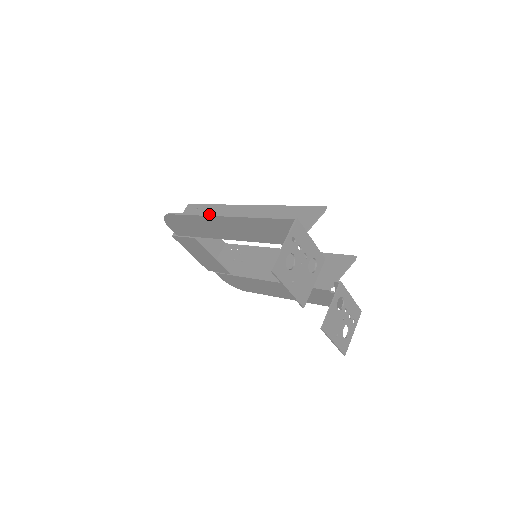
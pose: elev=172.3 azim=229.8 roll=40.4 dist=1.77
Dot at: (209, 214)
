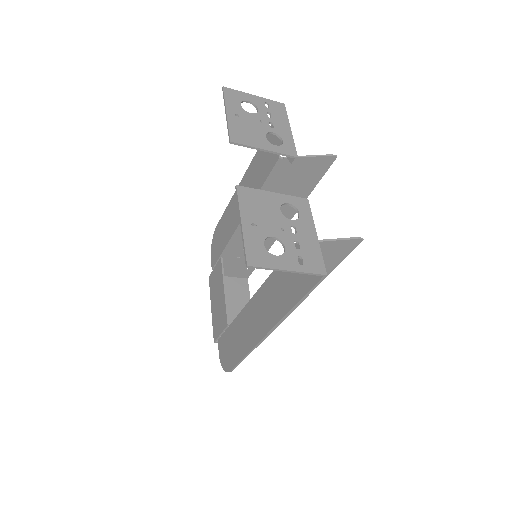
Dot at: occluded
